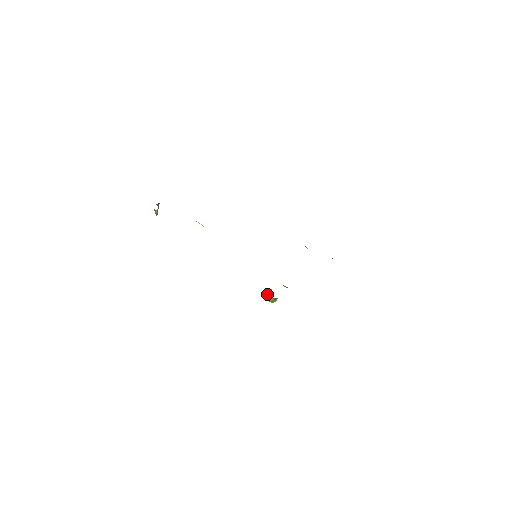
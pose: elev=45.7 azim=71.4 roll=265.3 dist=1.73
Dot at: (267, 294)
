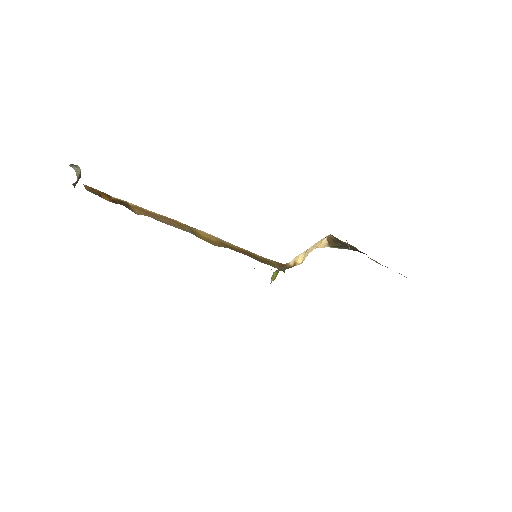
Dot at: occluded
